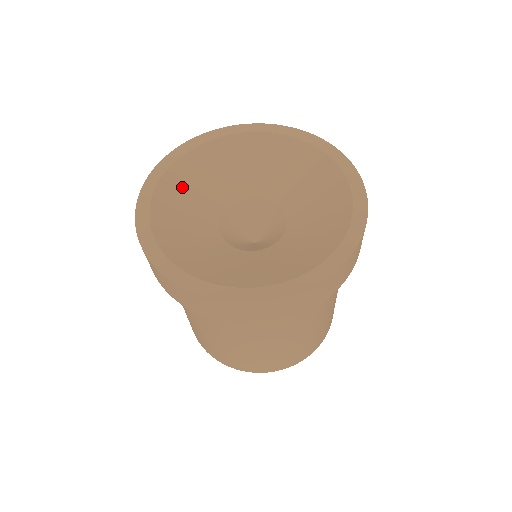
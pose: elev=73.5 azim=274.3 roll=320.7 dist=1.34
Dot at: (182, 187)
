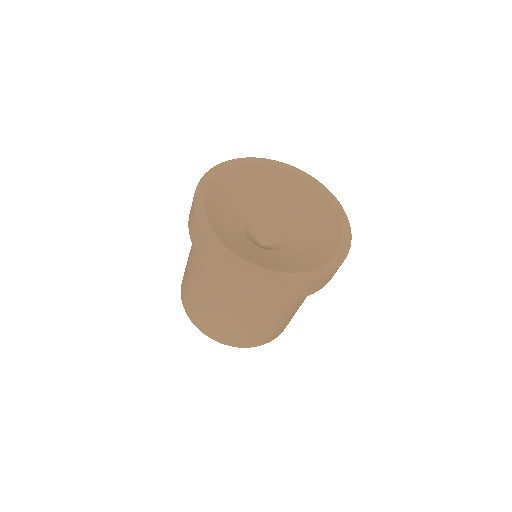
Dot at: (222, 195)
